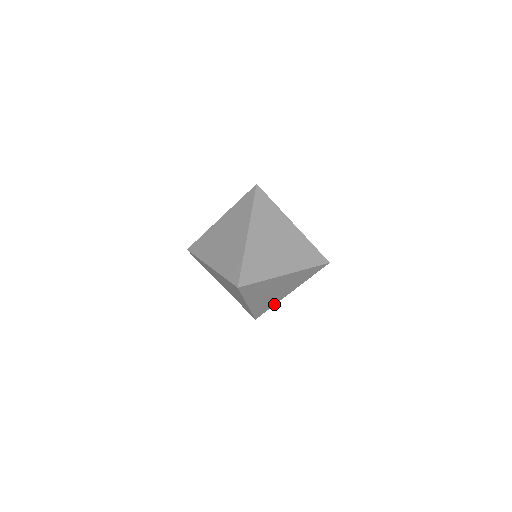
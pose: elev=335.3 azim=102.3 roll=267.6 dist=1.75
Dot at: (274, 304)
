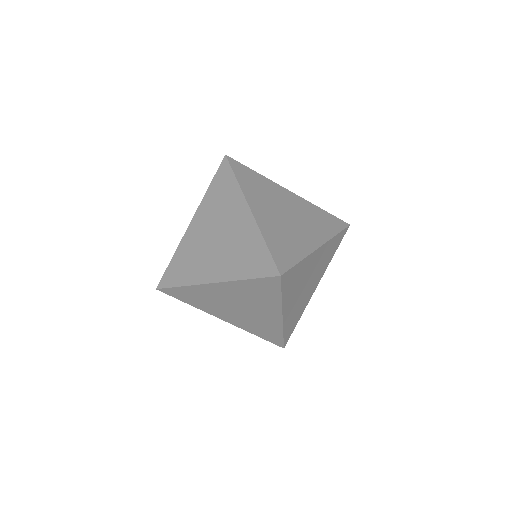
Dot at: (301, 313)
